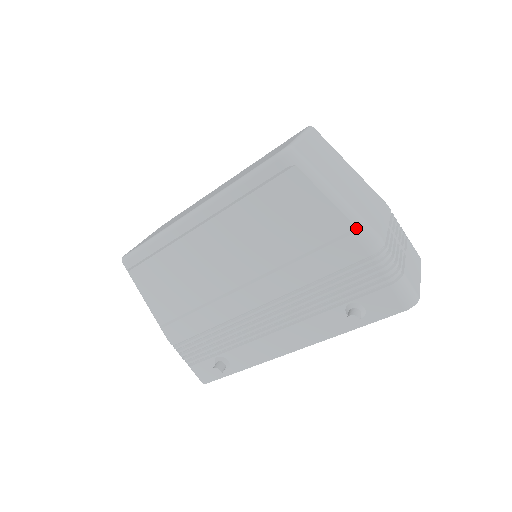
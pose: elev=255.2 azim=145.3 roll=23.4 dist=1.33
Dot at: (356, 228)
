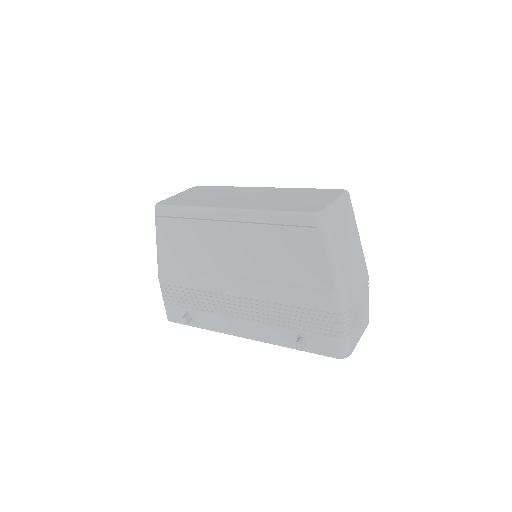
Dot at: (336, 291)
